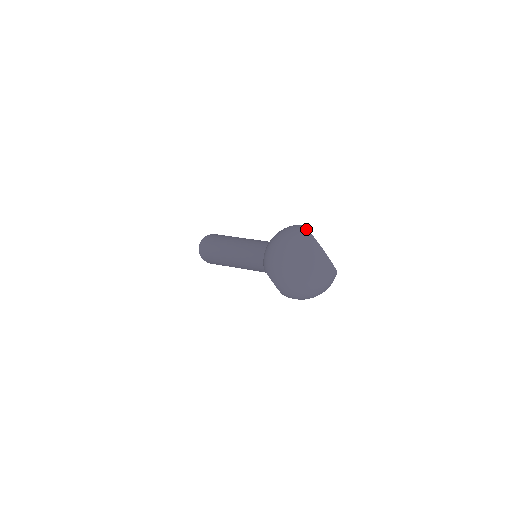
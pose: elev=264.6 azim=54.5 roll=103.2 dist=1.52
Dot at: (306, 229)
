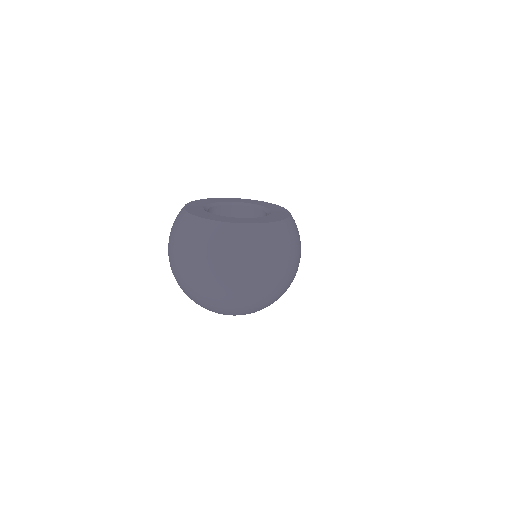
Dot at: (181, 210)
